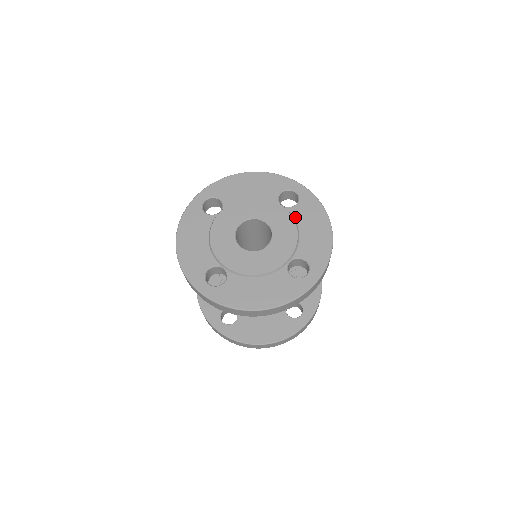
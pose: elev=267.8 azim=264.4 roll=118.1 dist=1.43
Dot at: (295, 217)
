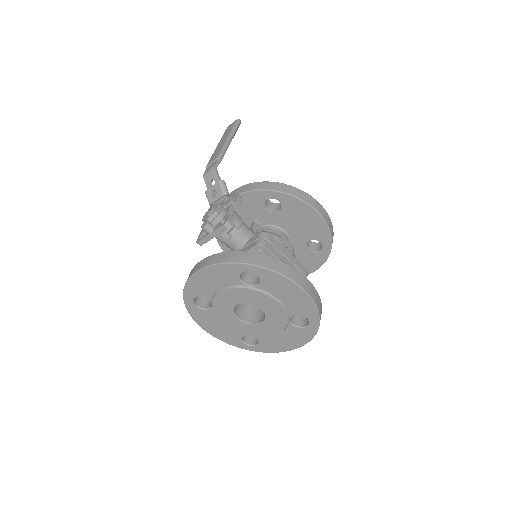
Dot at: (267, 291)
